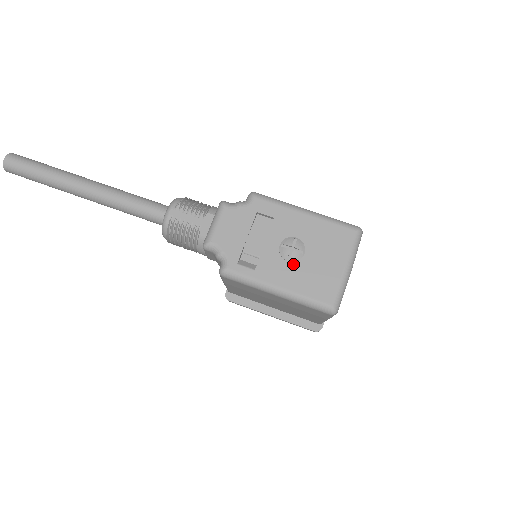
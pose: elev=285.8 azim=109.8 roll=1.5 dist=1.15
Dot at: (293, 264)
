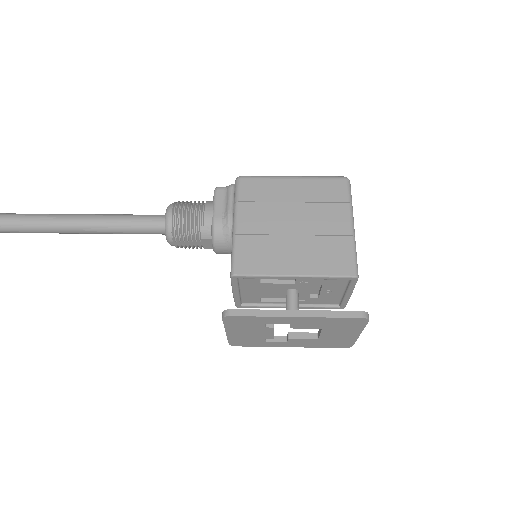
Dot at: occluded
